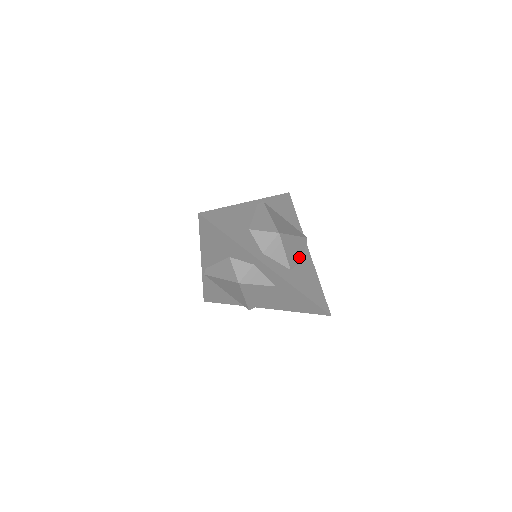
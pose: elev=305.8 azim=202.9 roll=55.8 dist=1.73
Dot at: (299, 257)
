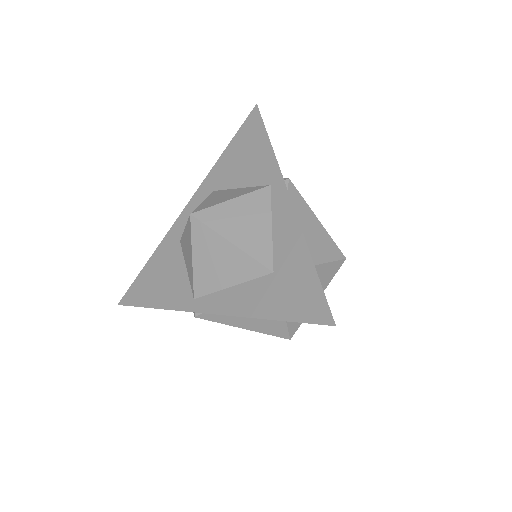
Dot at: occluded
